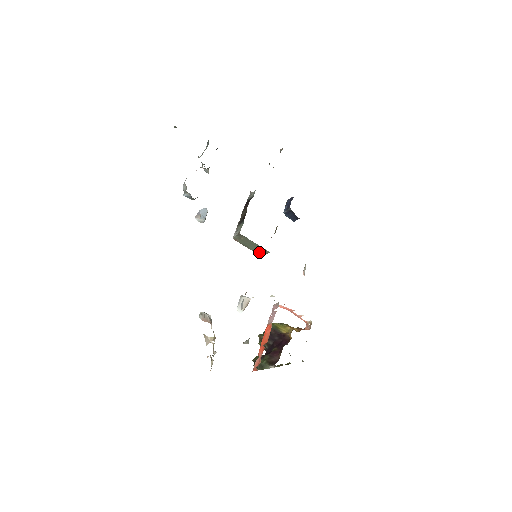
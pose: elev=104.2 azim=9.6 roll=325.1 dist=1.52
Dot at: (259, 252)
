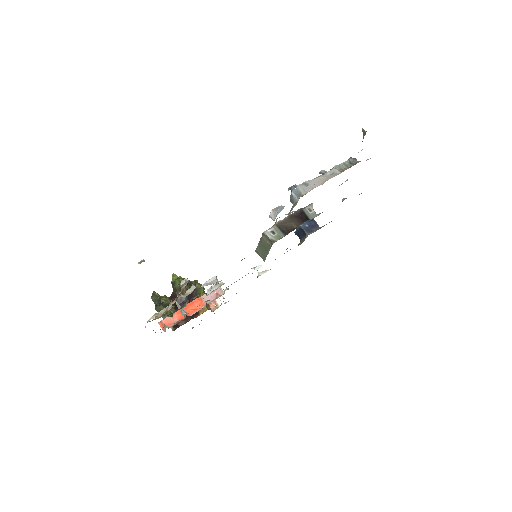
Dot at: (260, 251)
